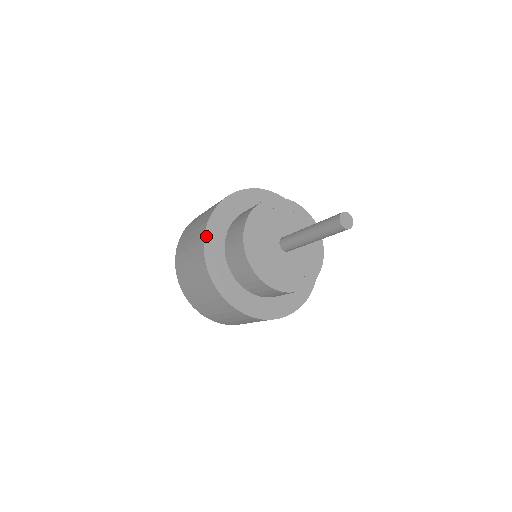
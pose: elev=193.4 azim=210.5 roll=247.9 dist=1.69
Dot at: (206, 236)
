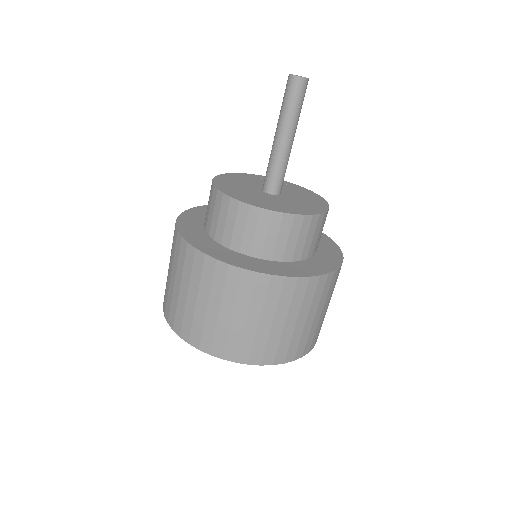
Dot at: (204, 206)
